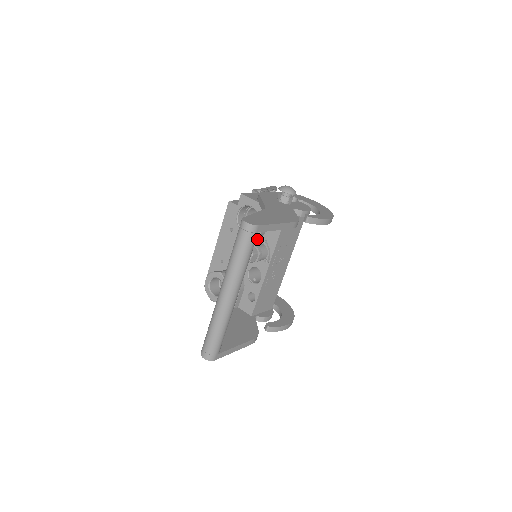
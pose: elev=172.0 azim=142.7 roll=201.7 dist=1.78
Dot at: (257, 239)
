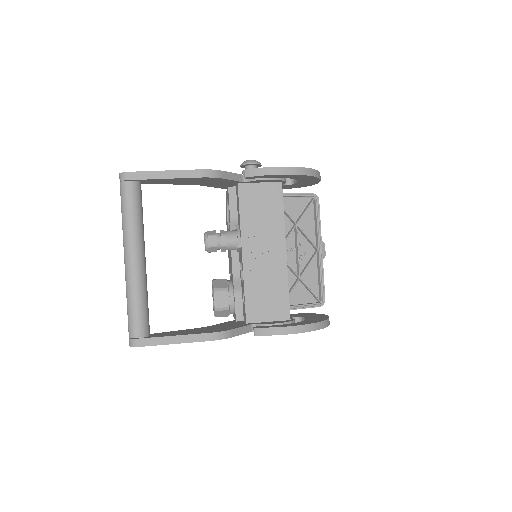
Dot at: occluded
